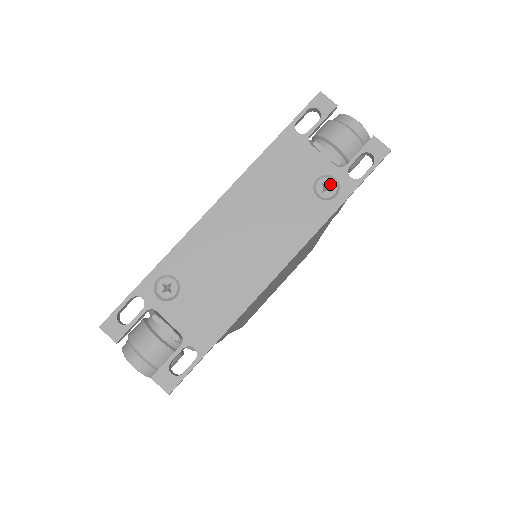
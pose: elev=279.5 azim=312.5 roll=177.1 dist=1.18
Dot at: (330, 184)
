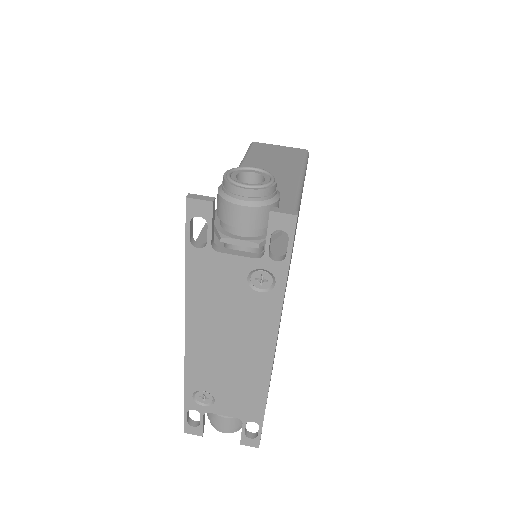
Dot at: (262, 275)
